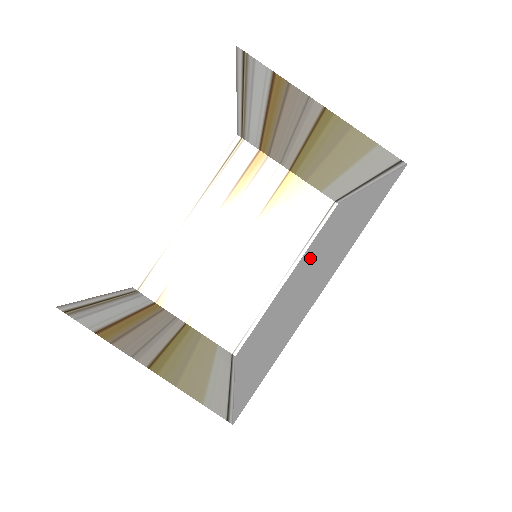
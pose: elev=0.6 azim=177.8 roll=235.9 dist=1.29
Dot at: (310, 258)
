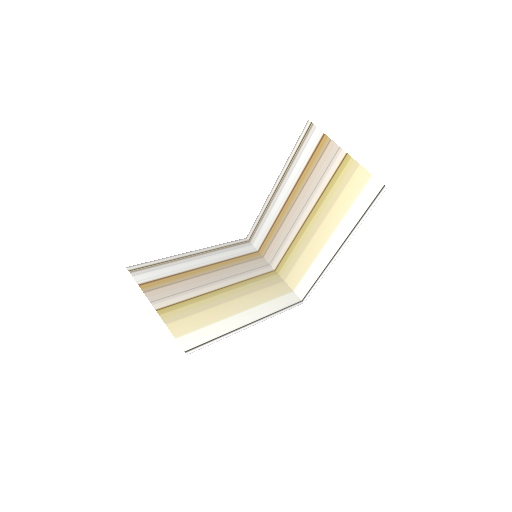
Dot at: occluded
